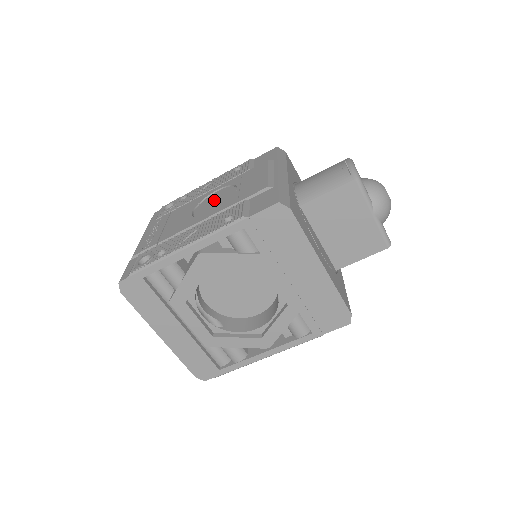
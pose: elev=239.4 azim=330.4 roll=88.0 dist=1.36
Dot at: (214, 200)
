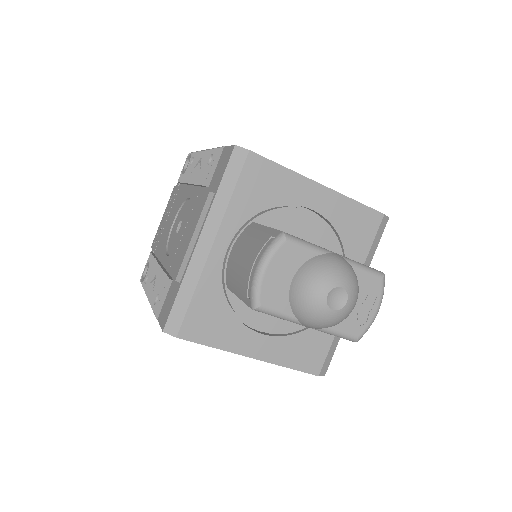
Dot at: (181, 221)
